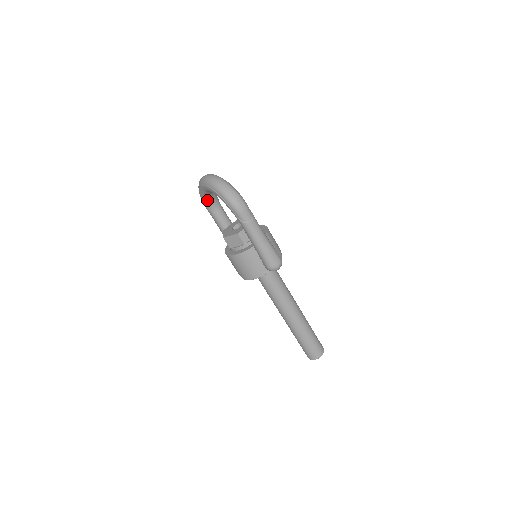
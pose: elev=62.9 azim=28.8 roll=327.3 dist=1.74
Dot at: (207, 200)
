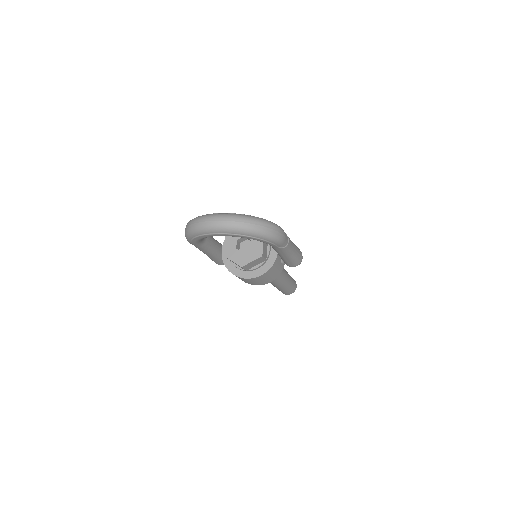
Dot at: (202, 239)
